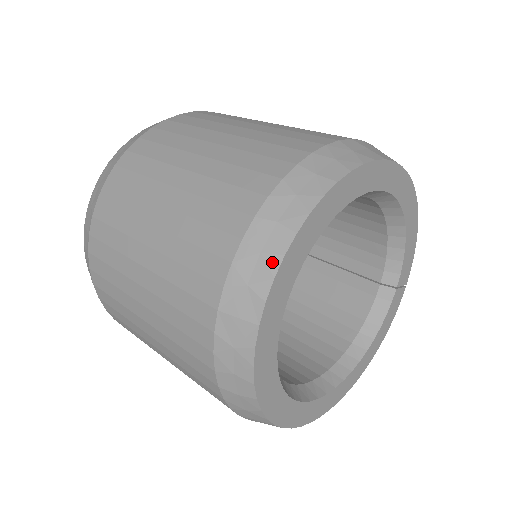
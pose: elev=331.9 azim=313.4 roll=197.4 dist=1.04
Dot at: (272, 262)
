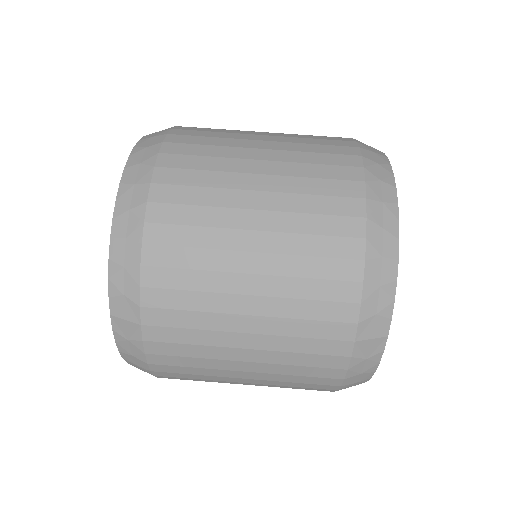
Dot at: (390, 289)
